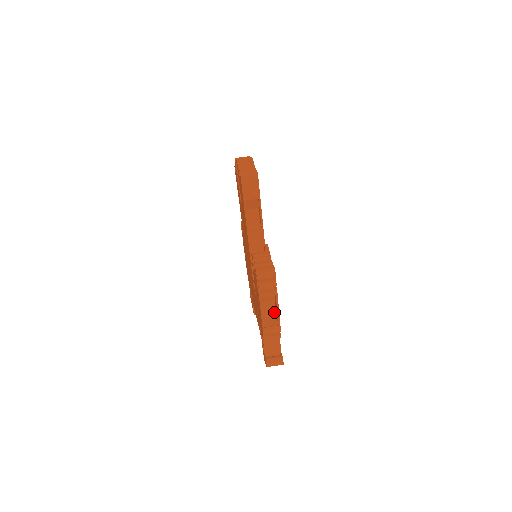
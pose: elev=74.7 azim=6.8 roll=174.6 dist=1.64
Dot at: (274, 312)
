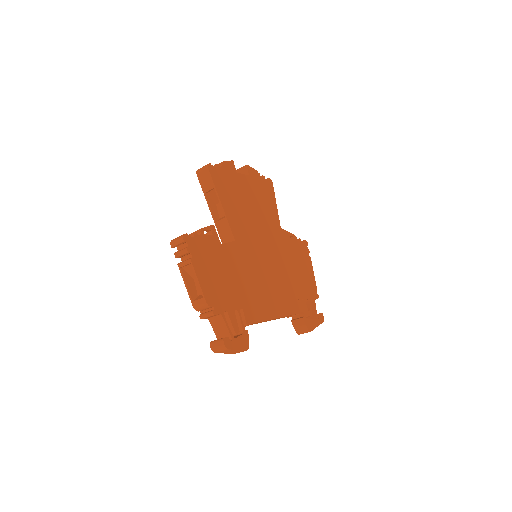
Dot at: (205, 286)
